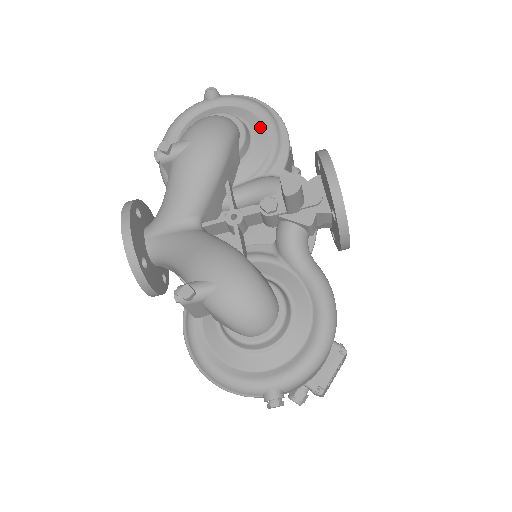
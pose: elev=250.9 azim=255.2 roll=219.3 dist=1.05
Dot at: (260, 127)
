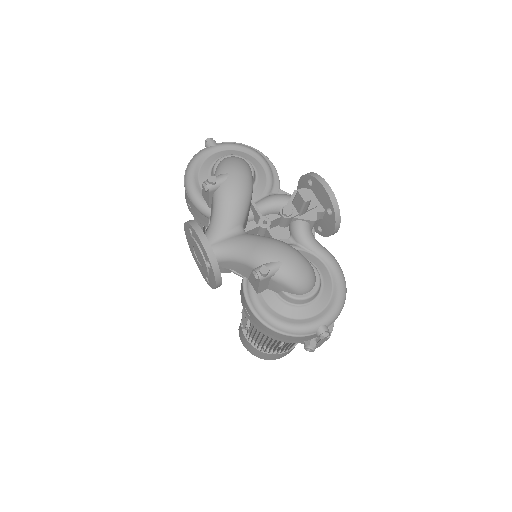
Dot at: (257, 163)
